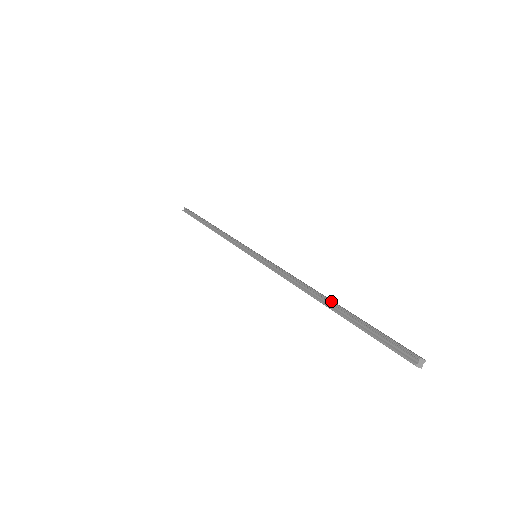
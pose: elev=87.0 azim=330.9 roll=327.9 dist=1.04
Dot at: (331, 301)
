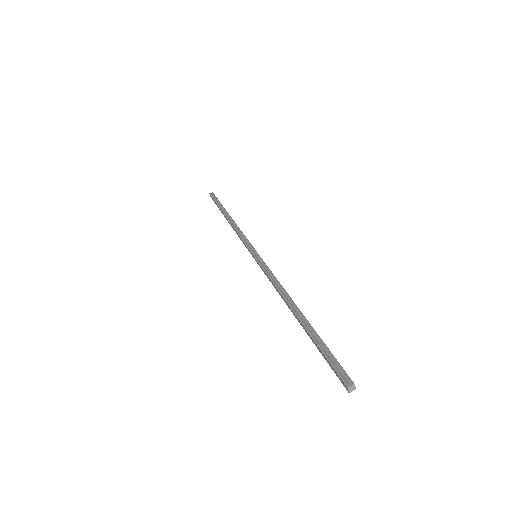
Dot at: (303, 315)
